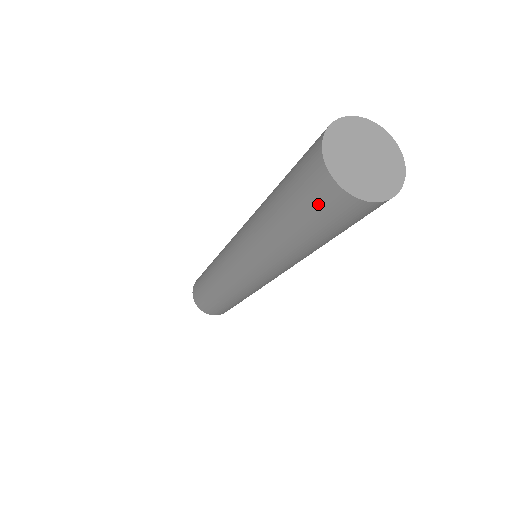
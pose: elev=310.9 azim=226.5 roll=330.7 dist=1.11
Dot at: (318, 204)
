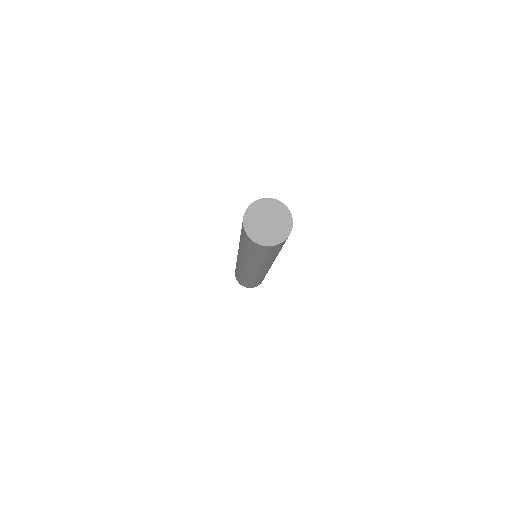
Dot at: occluded
